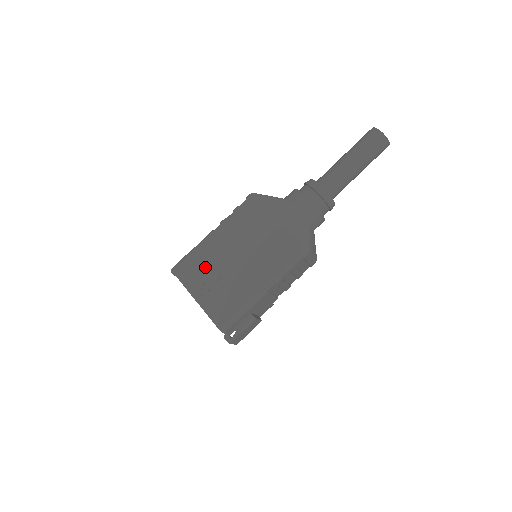
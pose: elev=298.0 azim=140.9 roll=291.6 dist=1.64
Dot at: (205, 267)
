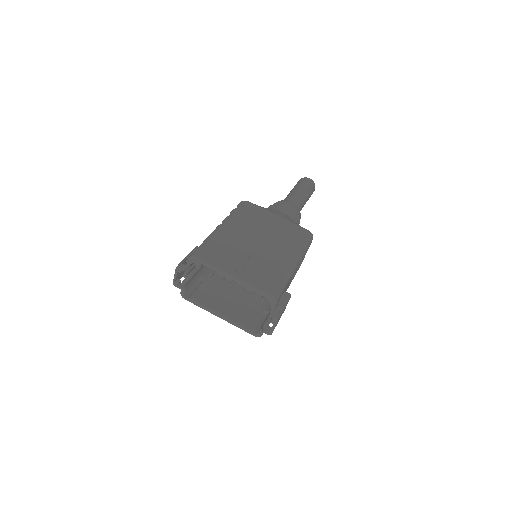
Dot at: (229, 250)
